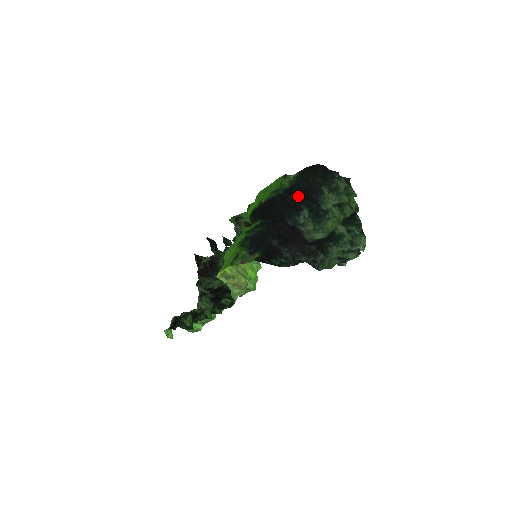
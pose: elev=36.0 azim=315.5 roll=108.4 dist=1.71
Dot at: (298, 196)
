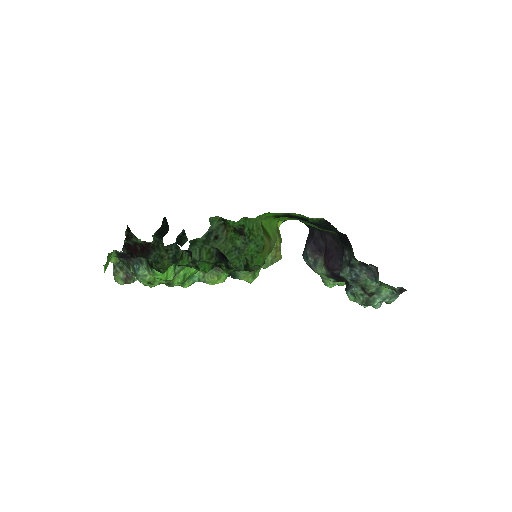
Dot at: occluded
